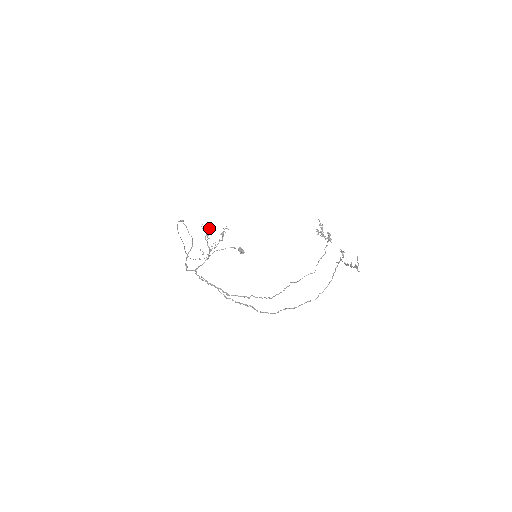
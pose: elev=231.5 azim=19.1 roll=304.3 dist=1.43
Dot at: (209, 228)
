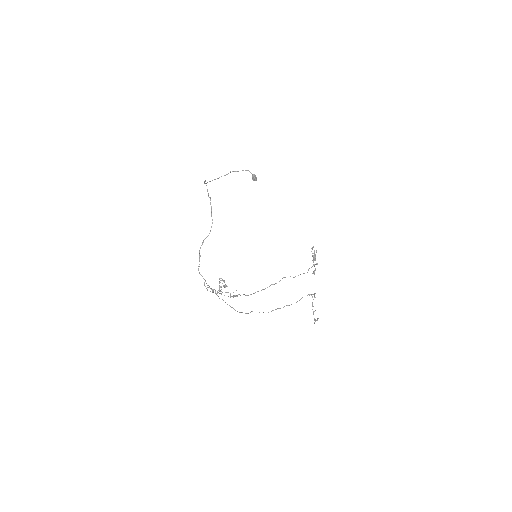
Dot at: (224, 286)
